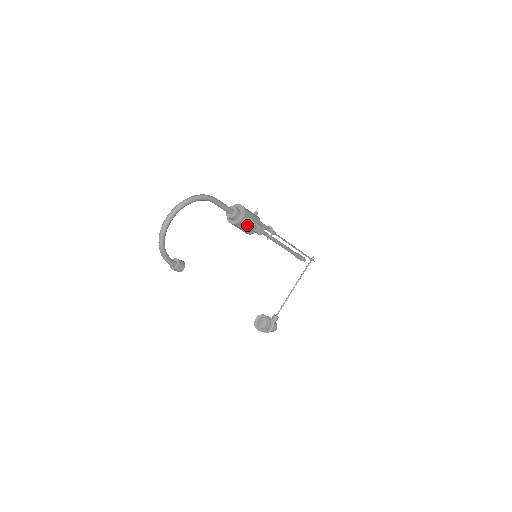
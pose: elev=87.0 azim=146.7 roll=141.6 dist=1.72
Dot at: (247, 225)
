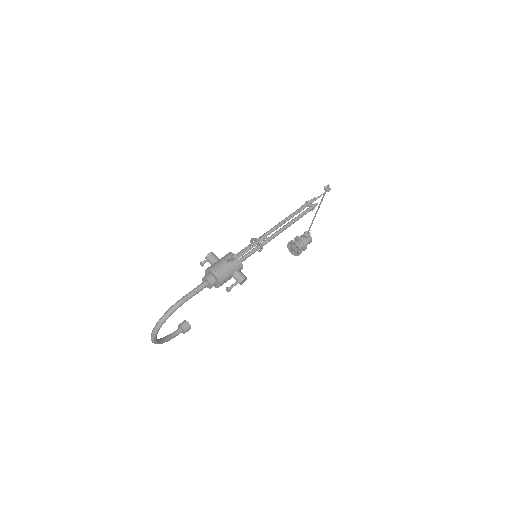
Dot at: occluded
